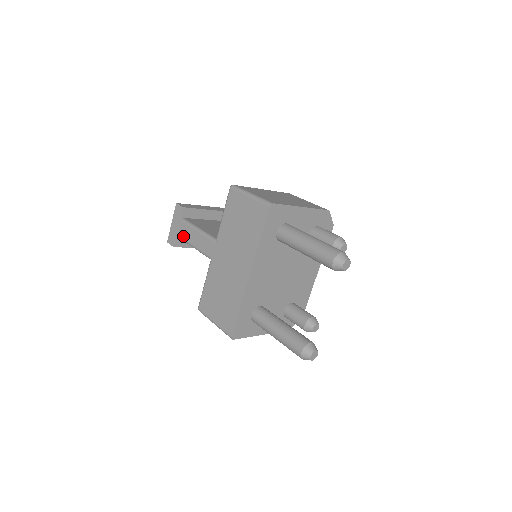
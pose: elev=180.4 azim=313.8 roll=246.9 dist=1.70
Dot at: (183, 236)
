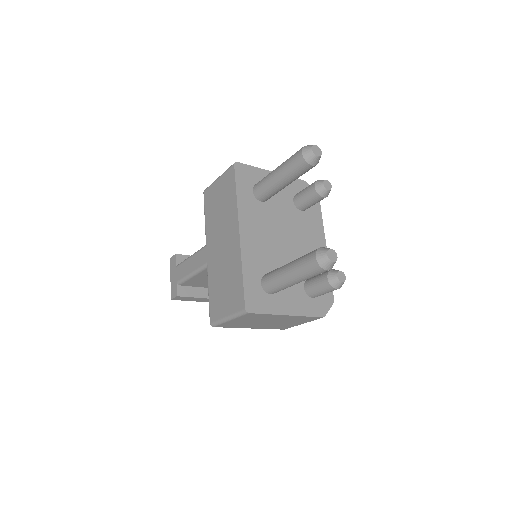
Dot at: (181, 276)
